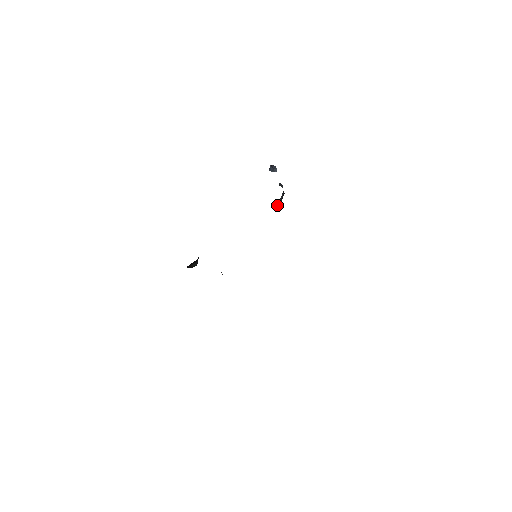
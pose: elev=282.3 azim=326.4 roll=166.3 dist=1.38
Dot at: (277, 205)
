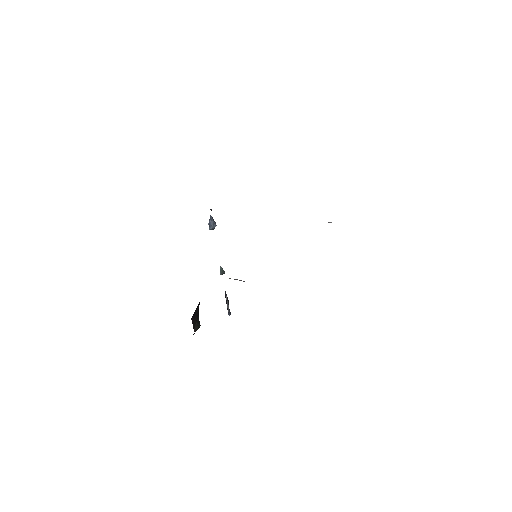
Dot at: occluded
